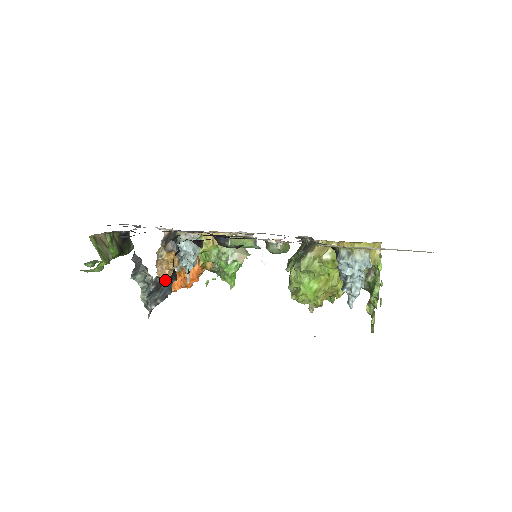
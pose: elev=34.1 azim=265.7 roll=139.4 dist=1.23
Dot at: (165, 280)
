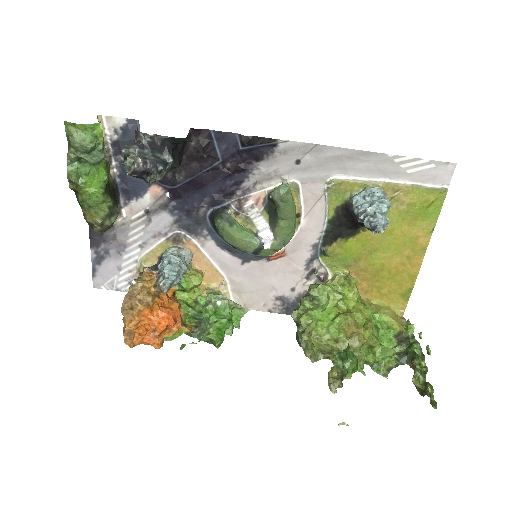
Dot at: (162, 149)
